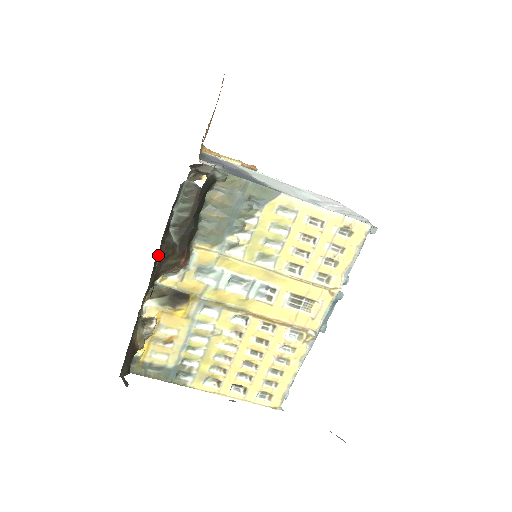
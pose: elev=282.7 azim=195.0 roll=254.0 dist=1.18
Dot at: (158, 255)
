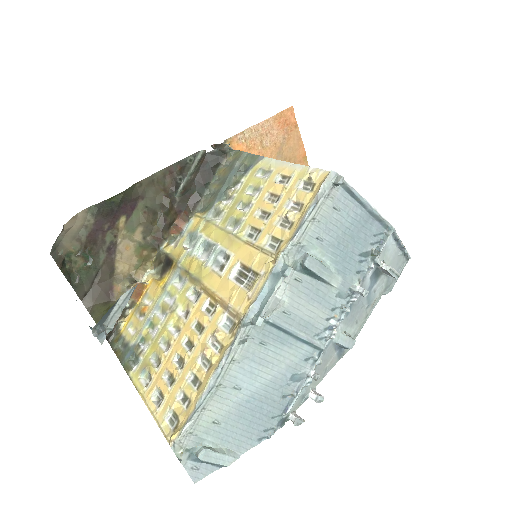
Dot at: (150, 190)
